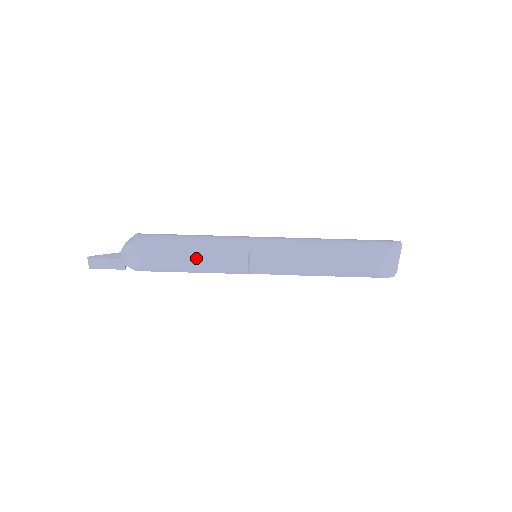
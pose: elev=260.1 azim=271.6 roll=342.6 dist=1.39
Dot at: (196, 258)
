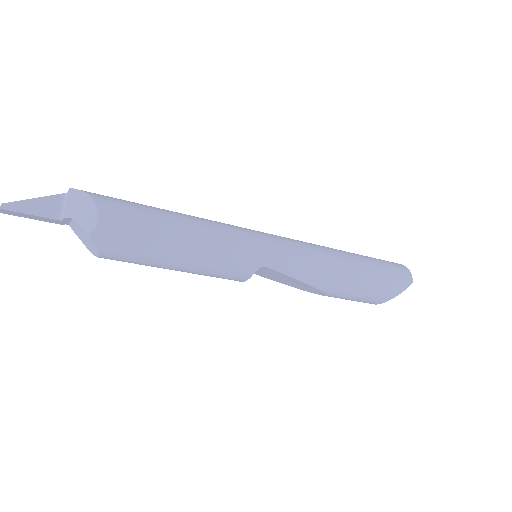
Dot at: (182, 269)
